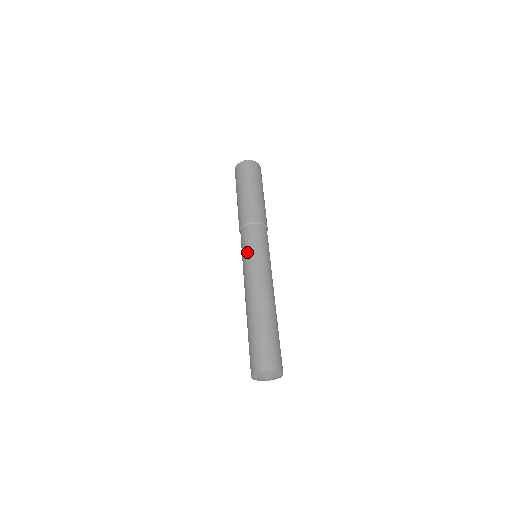
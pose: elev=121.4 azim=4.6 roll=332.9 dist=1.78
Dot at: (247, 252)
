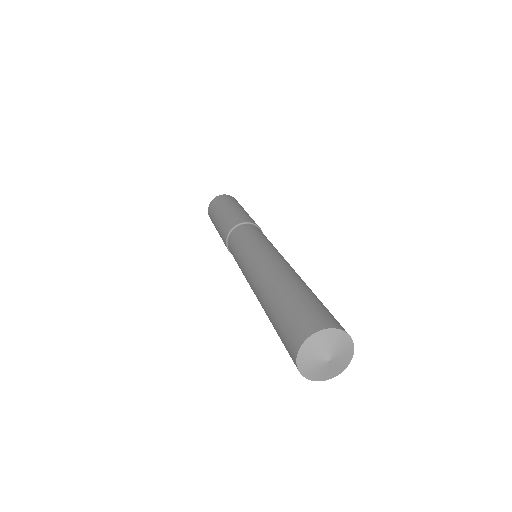
Dot at: (236, 258)
